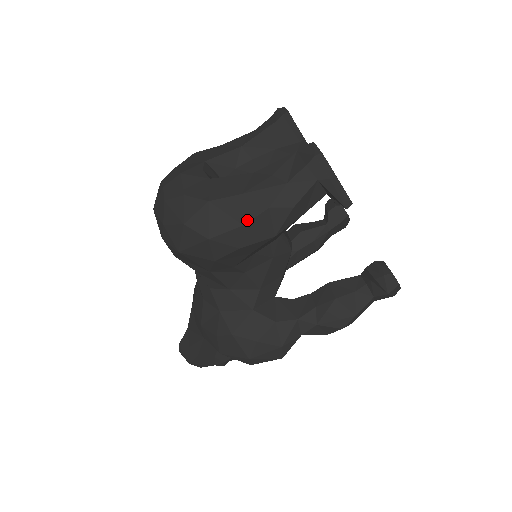
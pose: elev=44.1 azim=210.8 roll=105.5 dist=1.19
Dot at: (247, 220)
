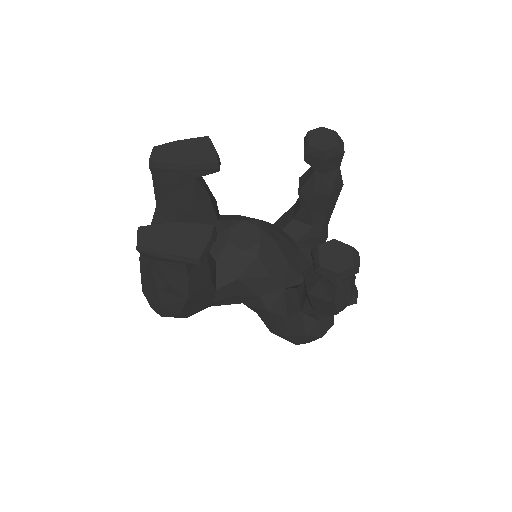
Dot at: (159, 303)
